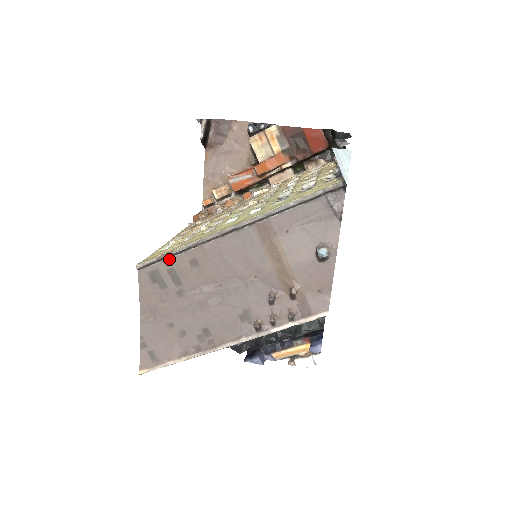
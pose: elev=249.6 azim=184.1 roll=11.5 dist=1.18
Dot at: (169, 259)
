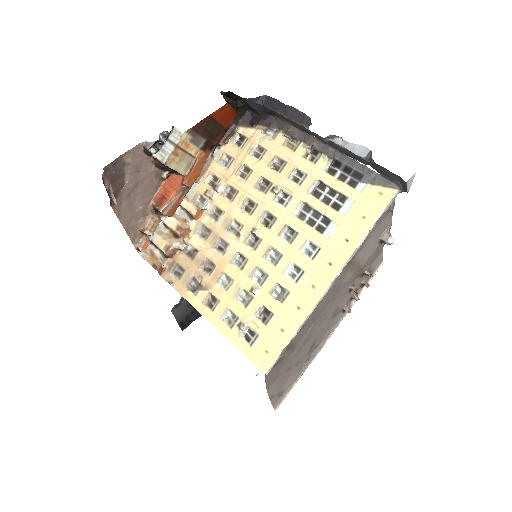
Dot at: (286, 345)
